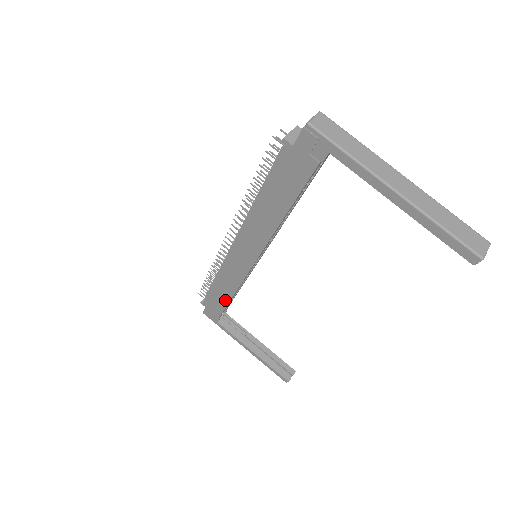
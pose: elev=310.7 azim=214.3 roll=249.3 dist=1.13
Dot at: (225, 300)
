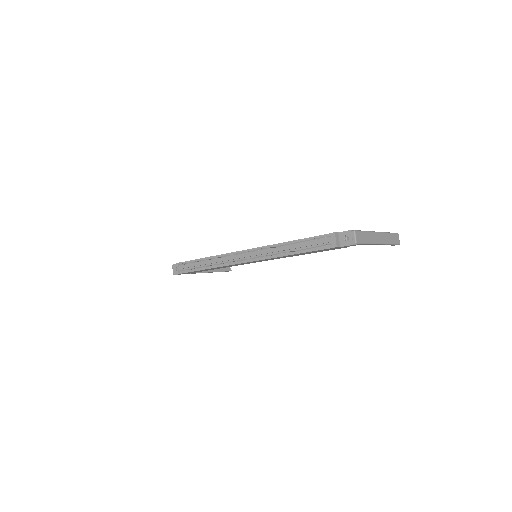
Dot at: occluded
